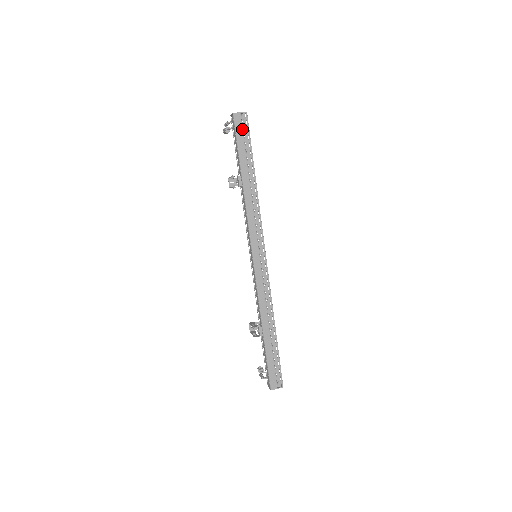
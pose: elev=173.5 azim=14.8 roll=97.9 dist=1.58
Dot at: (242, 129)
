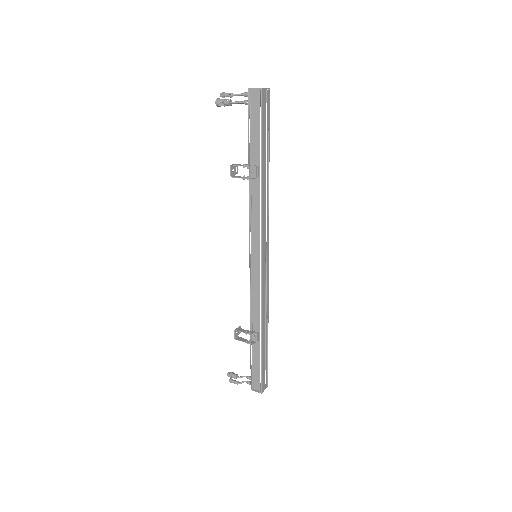
Dot at: occluded
